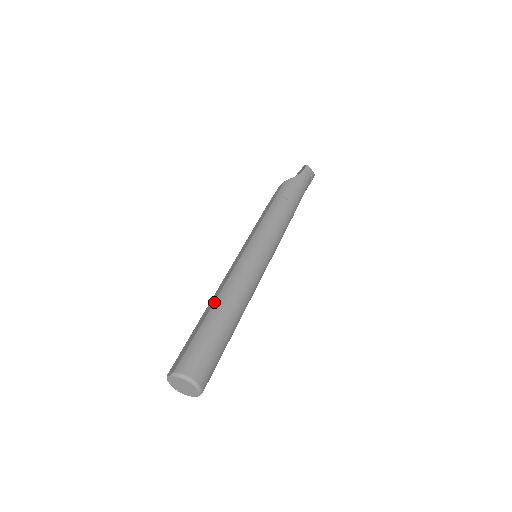
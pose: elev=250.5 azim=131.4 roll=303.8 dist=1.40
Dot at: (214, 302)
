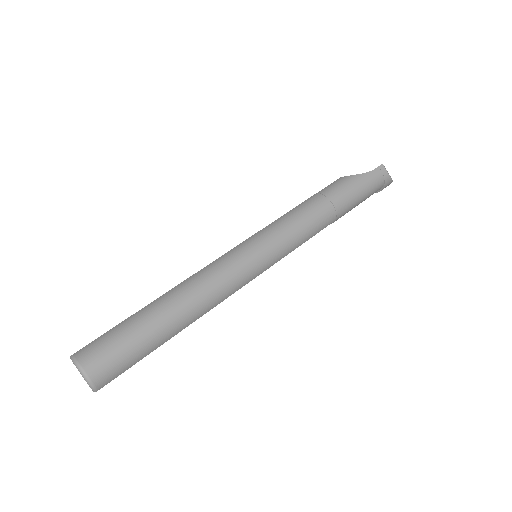
Dot at: (166, 292)
